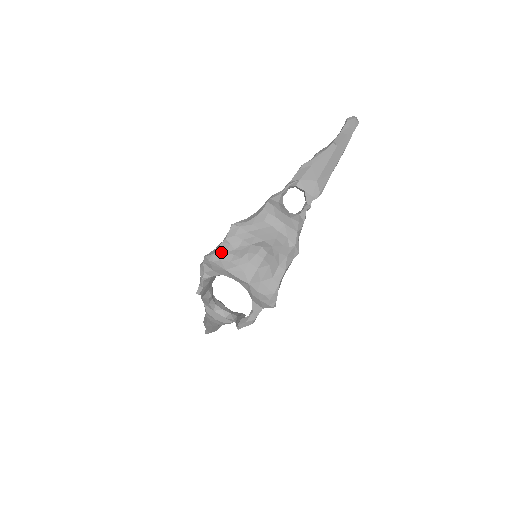
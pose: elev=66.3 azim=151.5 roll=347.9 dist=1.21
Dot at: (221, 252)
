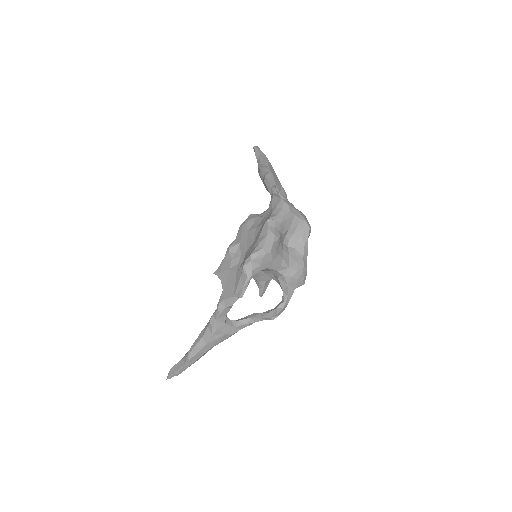
Dot at: (269, 244)
